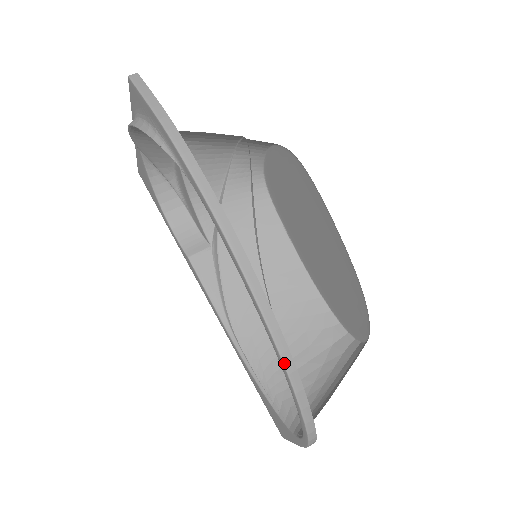
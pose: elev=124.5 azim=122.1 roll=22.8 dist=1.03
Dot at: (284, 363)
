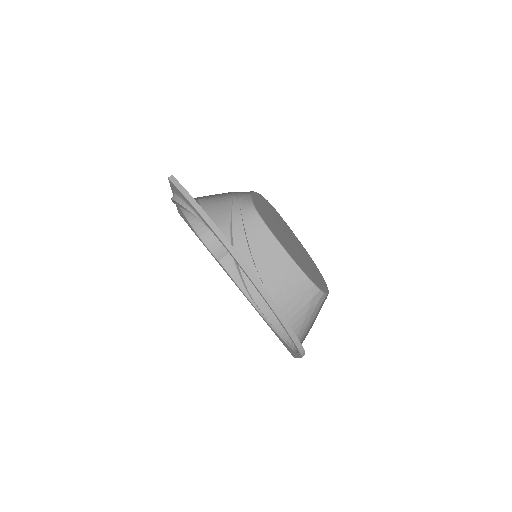
Dot at: (275, 313)
